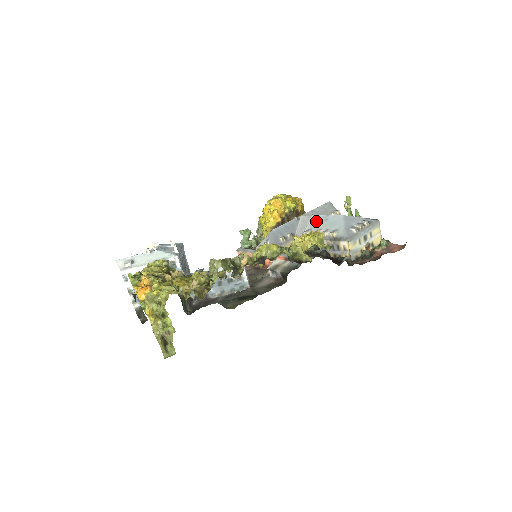
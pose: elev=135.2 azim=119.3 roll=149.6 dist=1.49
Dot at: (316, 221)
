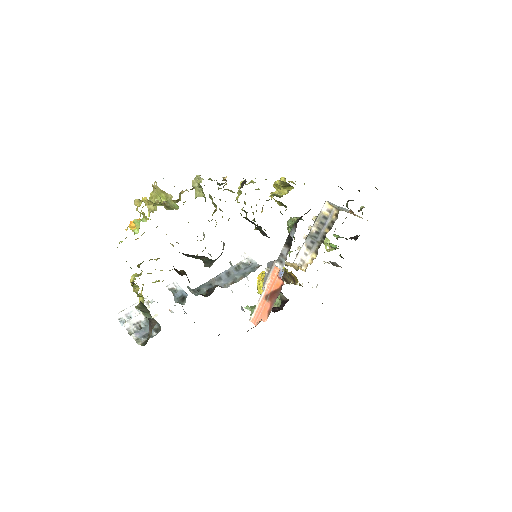
Dot at: occluded
